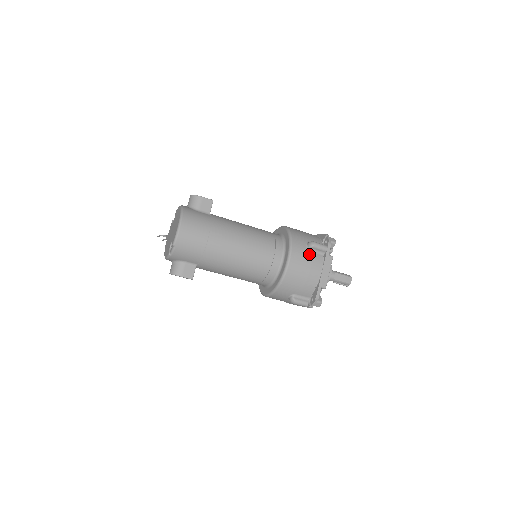
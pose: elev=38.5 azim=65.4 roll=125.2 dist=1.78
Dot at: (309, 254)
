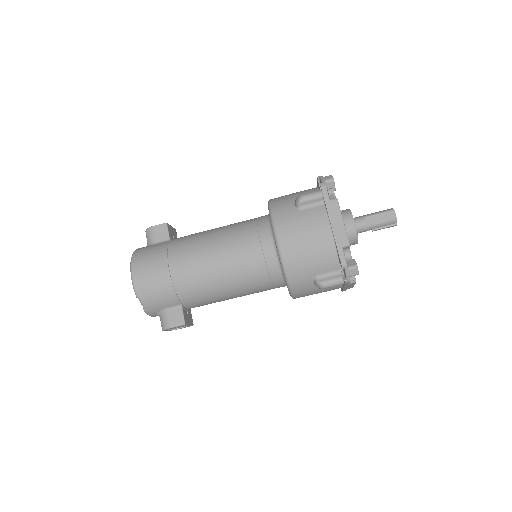
Dot at: (301, 214)
